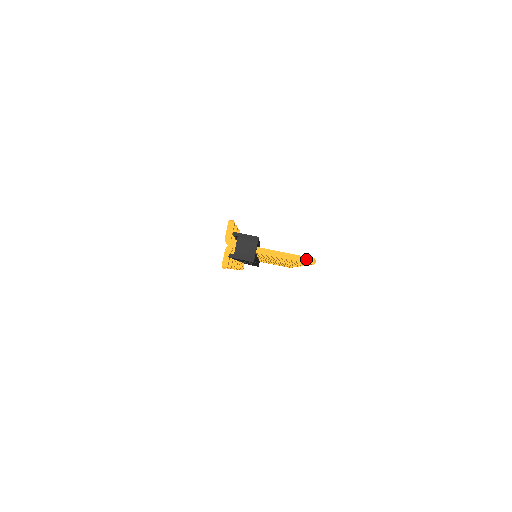
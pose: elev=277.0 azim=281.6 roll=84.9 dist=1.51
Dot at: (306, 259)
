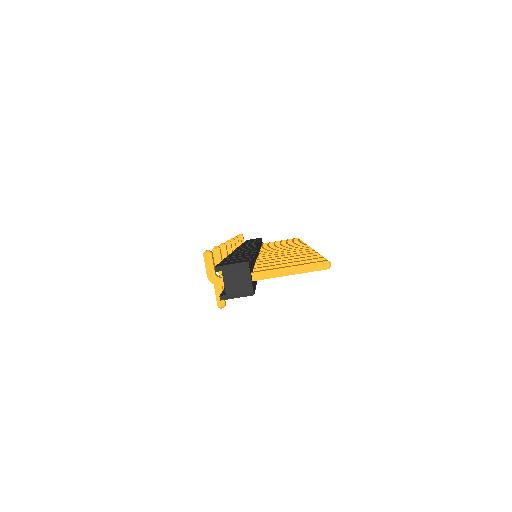
Dot at: (318, 265)
